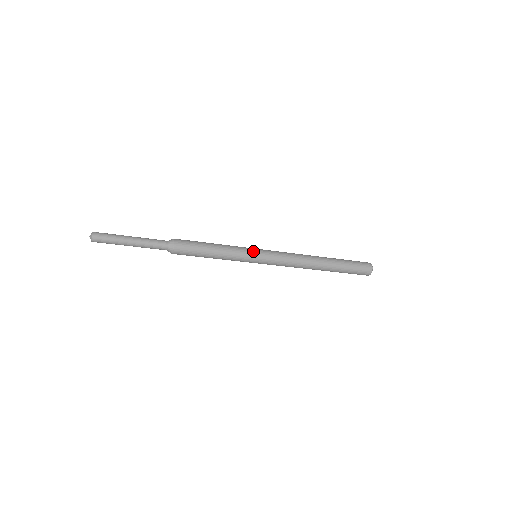
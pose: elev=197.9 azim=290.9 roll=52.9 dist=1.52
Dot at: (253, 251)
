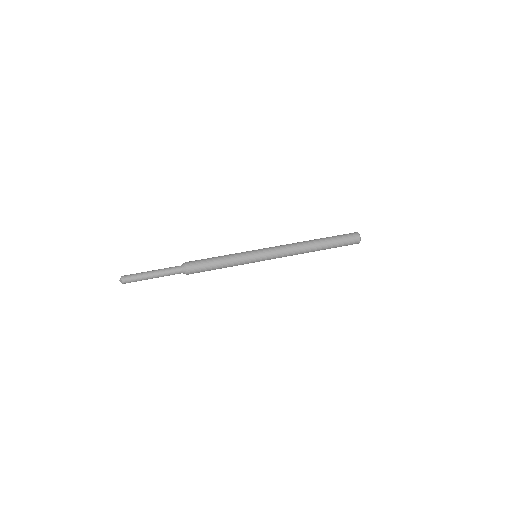
Dot at: (253, 261)
